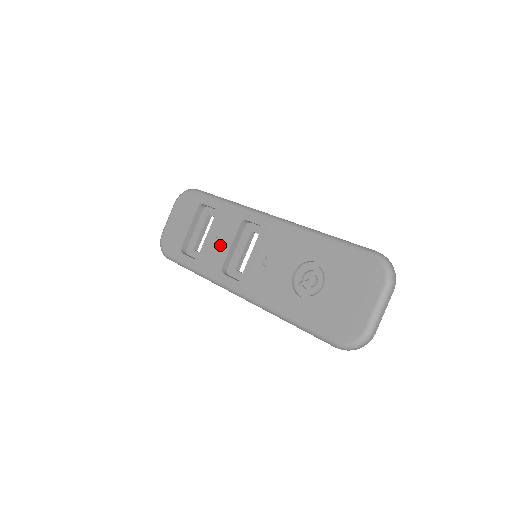
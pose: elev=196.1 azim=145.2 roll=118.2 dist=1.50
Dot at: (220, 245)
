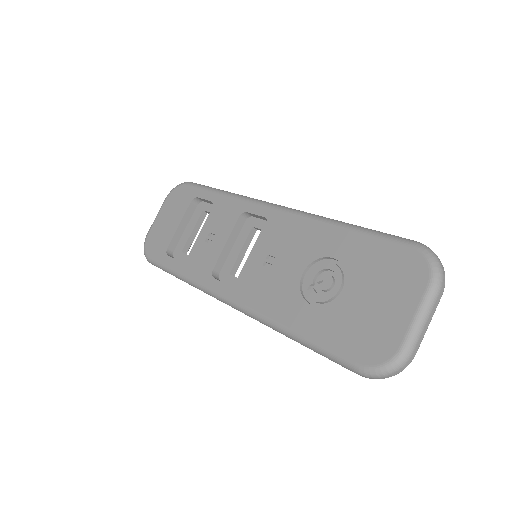
Dot at: (213, 243)
